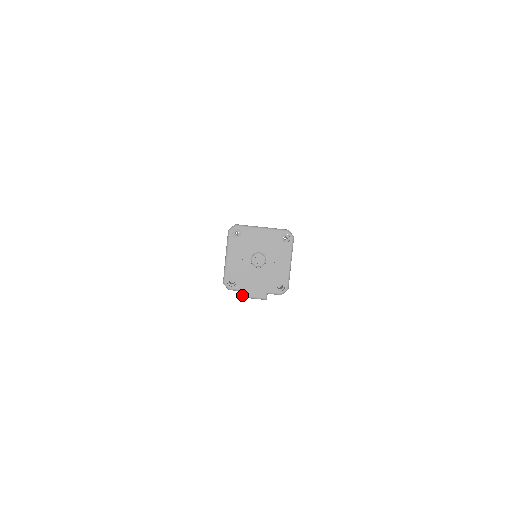
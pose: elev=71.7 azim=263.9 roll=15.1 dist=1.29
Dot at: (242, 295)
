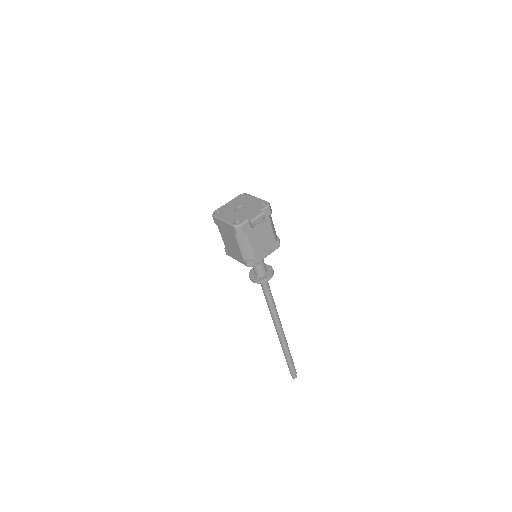
Dot at: (250, 221)
